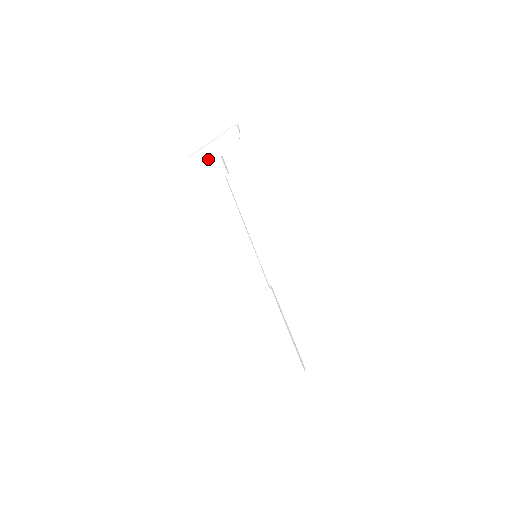
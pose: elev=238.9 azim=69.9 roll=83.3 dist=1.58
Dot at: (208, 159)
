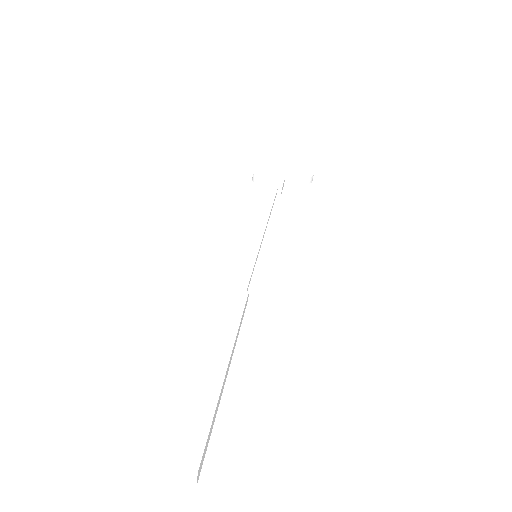
Dot at: (272, 174)
